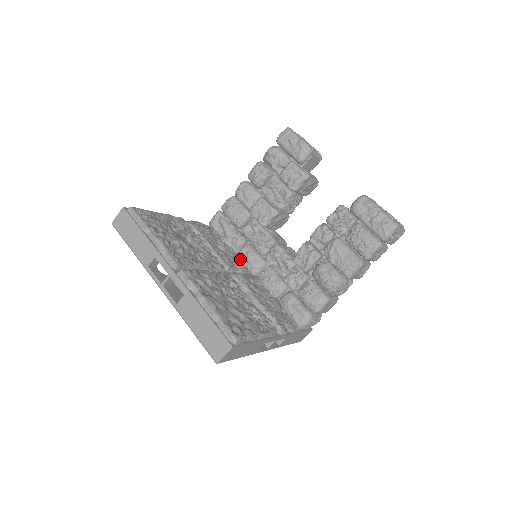
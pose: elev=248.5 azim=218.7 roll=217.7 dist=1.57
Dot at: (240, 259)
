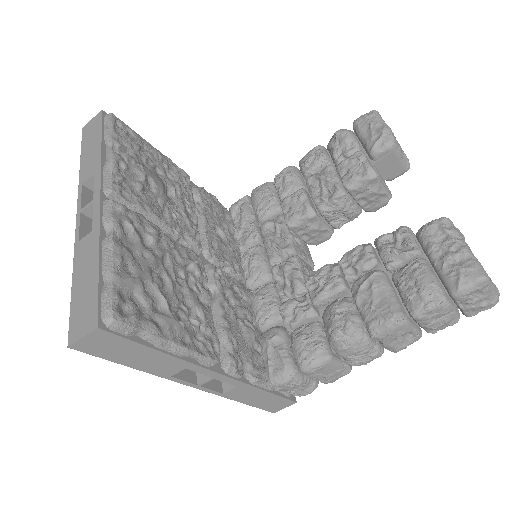
Dot at: (241, 260)
